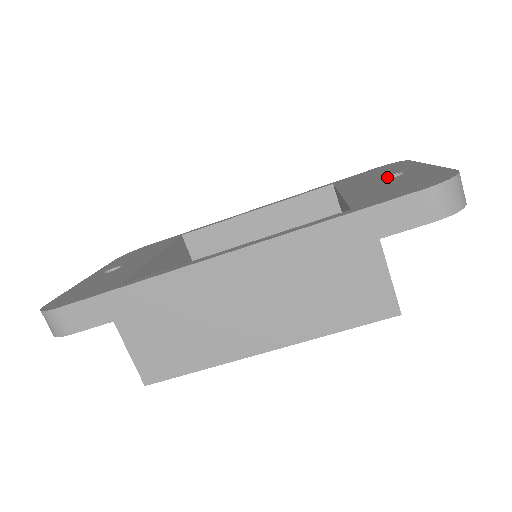
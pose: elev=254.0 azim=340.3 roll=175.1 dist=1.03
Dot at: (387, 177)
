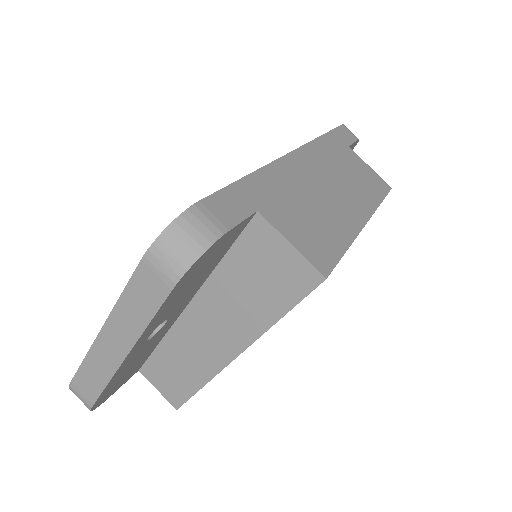
Dot at: occluded
